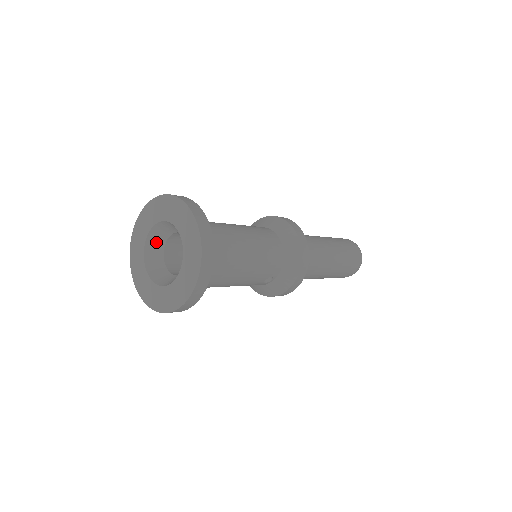
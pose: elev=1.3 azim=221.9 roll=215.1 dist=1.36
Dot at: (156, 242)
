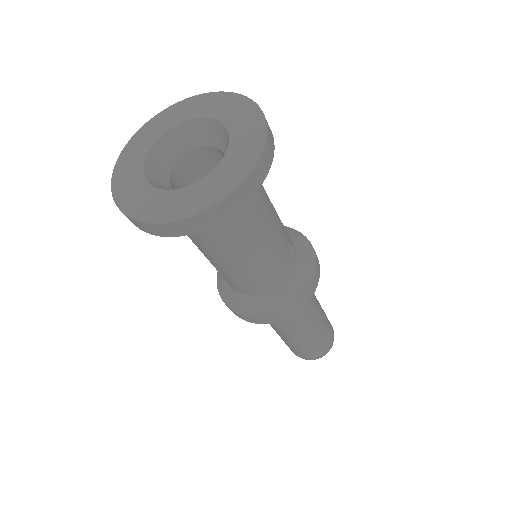
Dot at: (159, 182)
